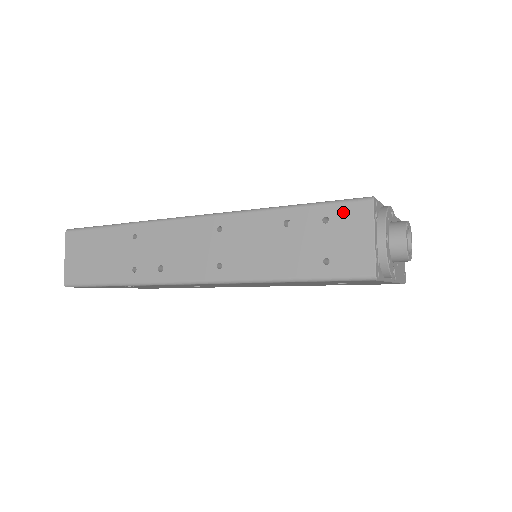
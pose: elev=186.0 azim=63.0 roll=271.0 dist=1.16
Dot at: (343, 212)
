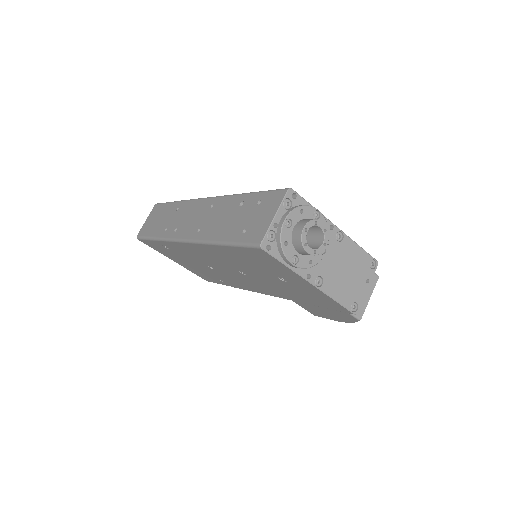
Dot at: (270, 197)
